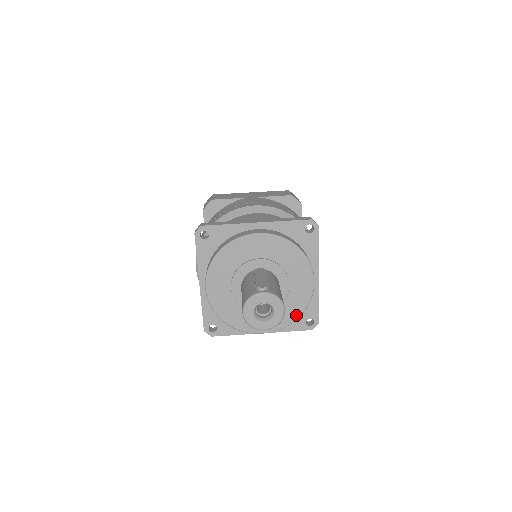
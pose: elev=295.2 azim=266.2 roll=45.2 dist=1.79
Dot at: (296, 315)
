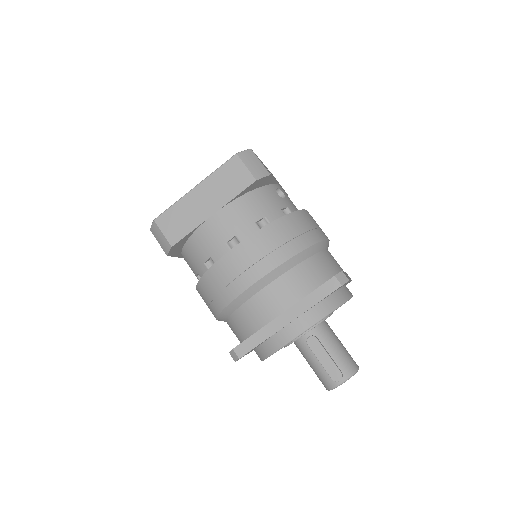
Dot at: occluded
